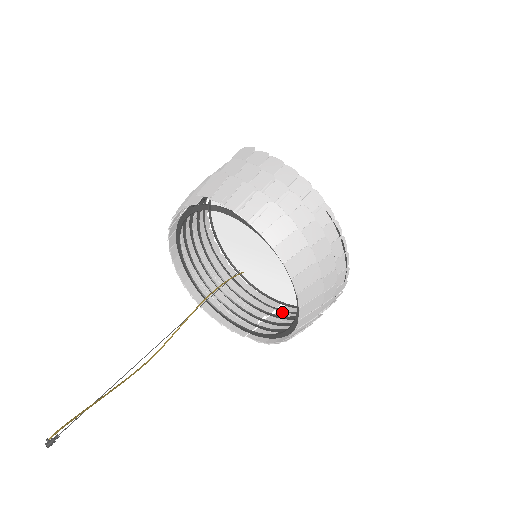
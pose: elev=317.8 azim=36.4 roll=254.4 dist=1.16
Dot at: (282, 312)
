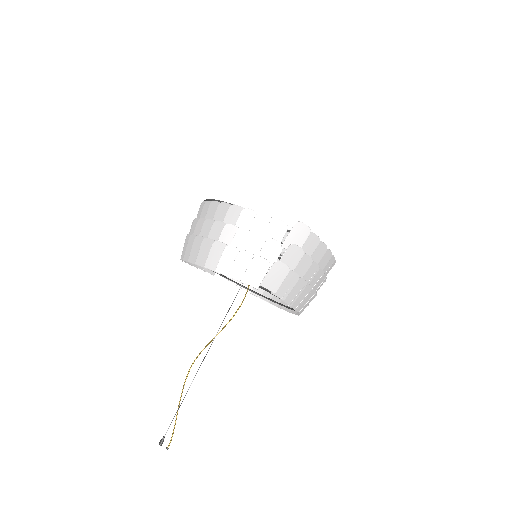
Dot at: occluded
